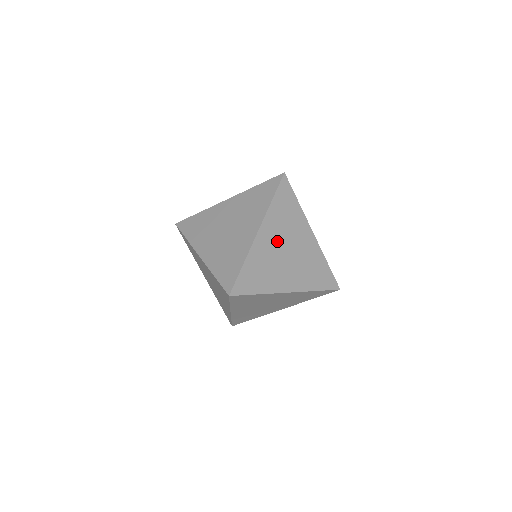
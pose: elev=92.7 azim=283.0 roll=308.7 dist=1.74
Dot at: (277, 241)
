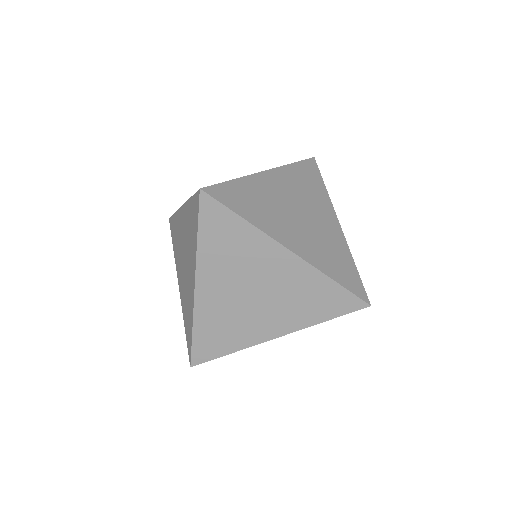
Dot at: (288, 195)
